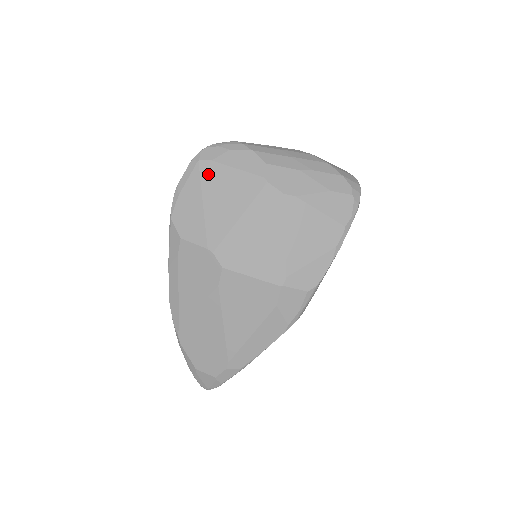
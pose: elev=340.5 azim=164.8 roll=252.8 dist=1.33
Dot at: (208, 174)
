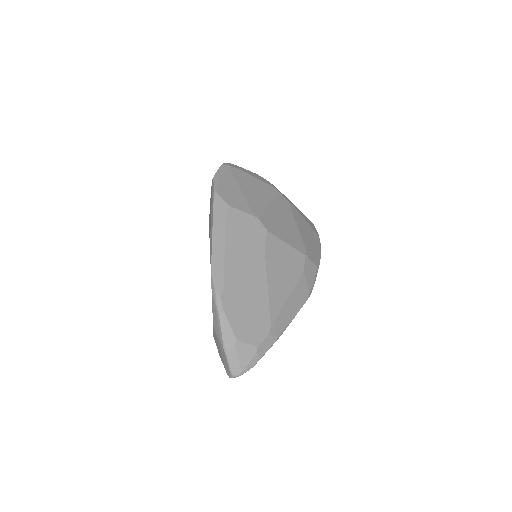
Dot at: (238, 174)
